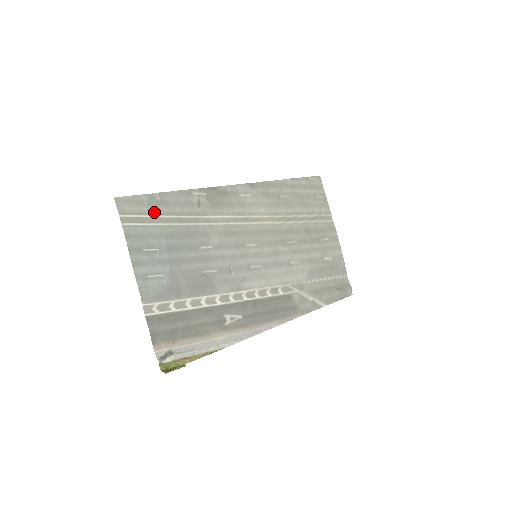
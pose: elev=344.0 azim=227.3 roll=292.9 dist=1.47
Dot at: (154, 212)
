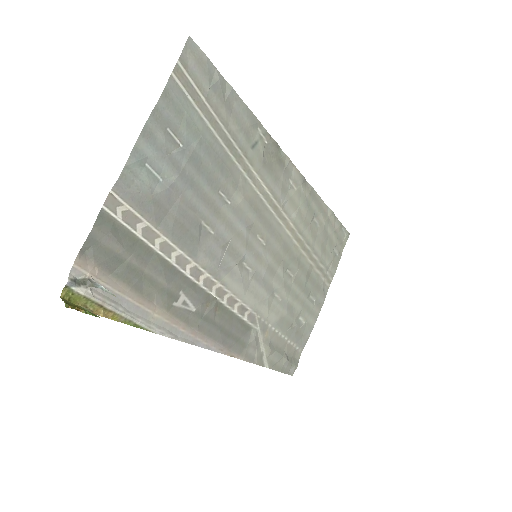
Dot at: (212, 102)
